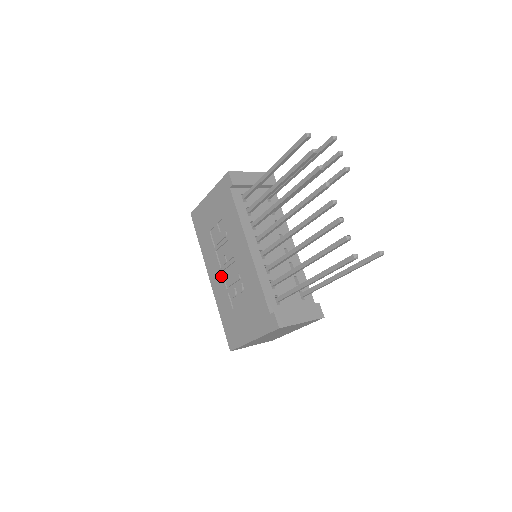
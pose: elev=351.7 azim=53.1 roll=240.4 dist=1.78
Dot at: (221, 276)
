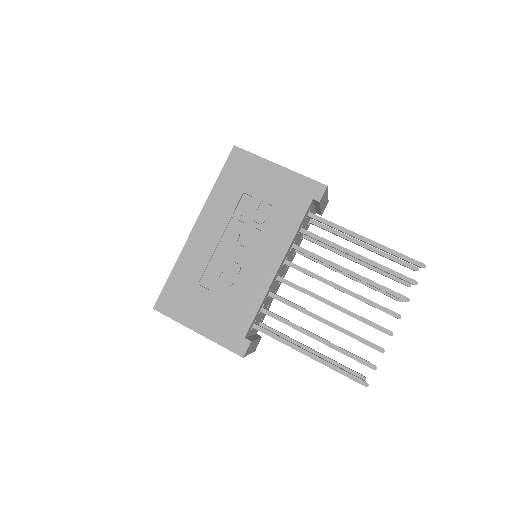
Dot at: (215, 244)
